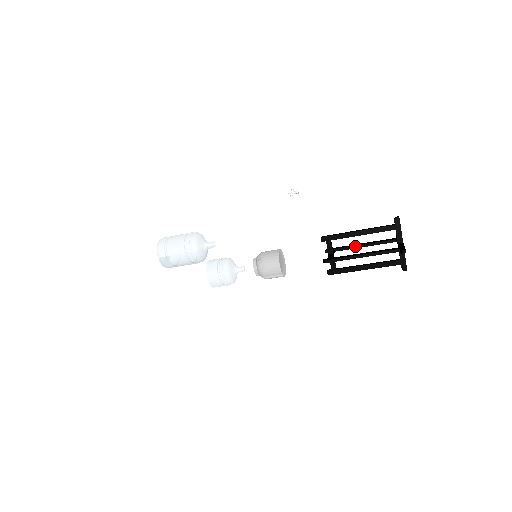
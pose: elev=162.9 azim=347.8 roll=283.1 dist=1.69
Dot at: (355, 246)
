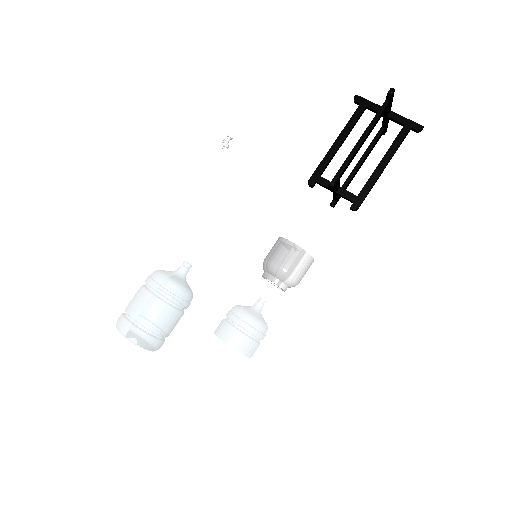
Dot at: (353, 171)
